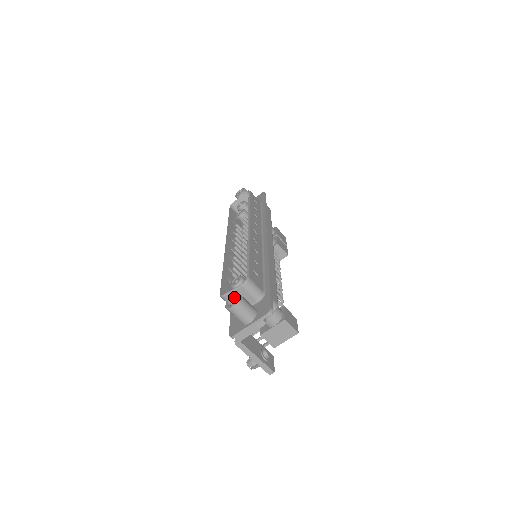
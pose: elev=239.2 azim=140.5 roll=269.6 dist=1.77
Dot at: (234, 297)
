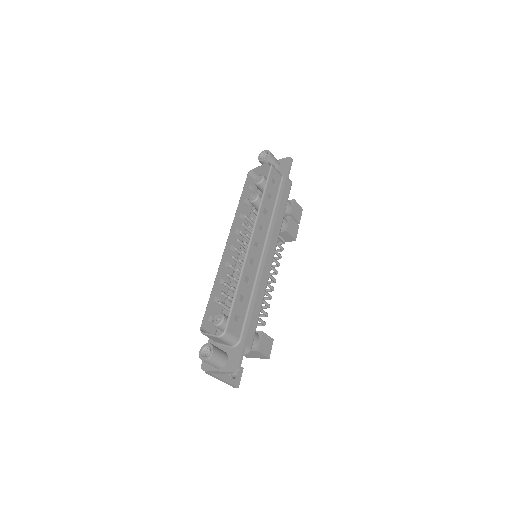
Dot at: (208, 347)
